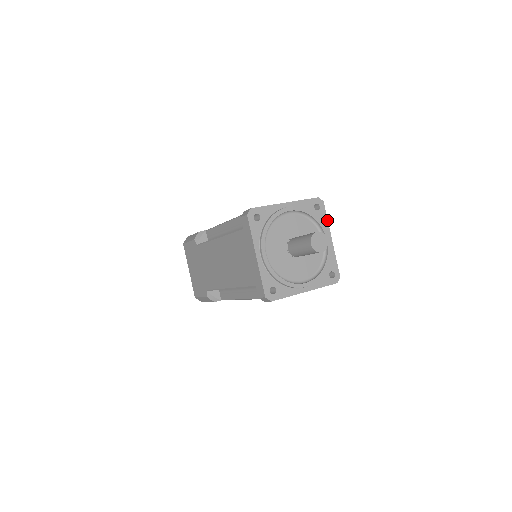
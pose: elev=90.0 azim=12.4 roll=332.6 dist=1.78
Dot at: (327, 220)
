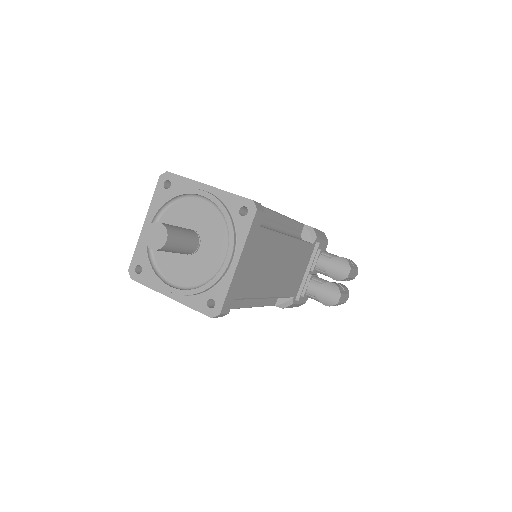
Dot at: (247, 235)
